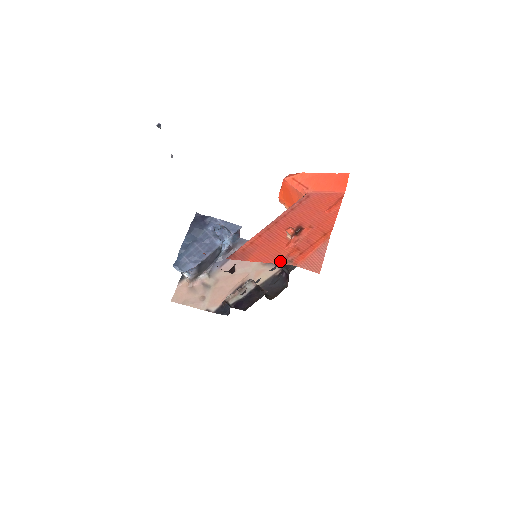
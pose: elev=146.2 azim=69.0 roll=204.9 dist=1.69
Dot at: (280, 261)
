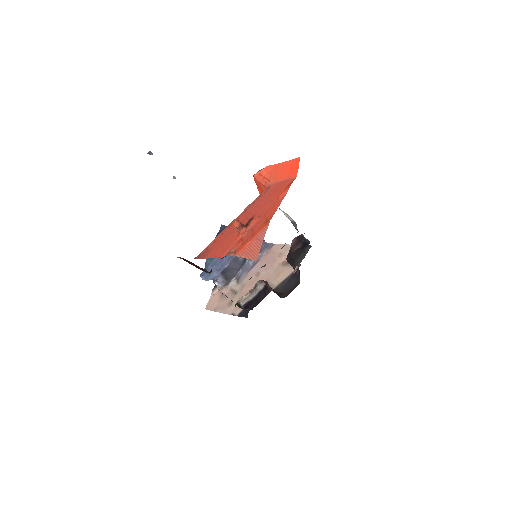
Dot at: (226, 254)
